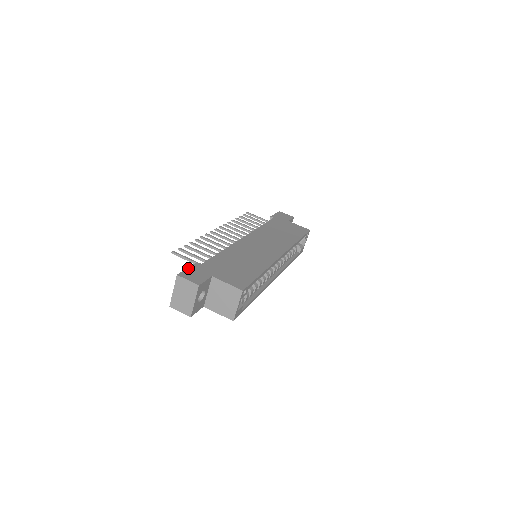
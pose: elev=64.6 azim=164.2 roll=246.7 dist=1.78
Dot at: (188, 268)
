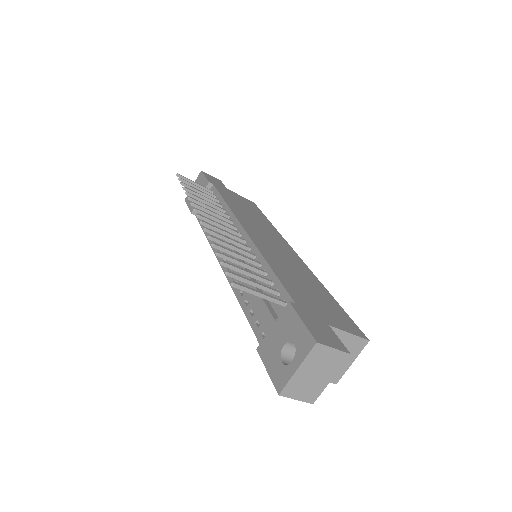
Dot at: (303, 319)
